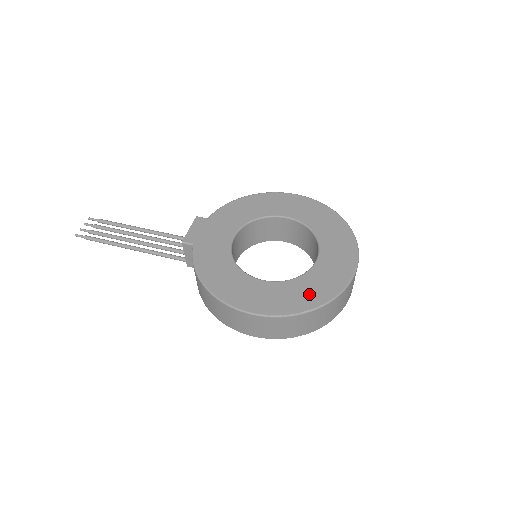
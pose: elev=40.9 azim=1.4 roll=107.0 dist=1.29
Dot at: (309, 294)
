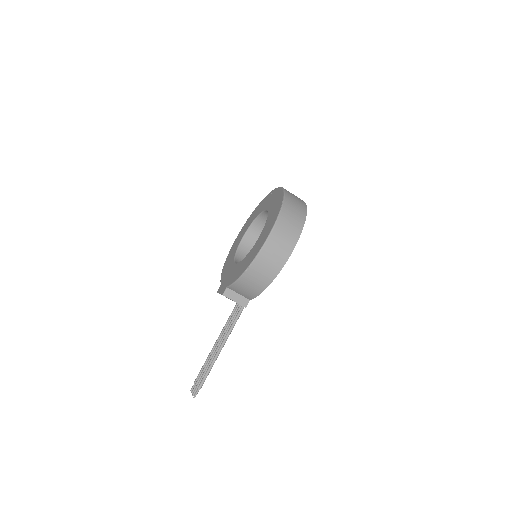
Dot at: (276, 206)
